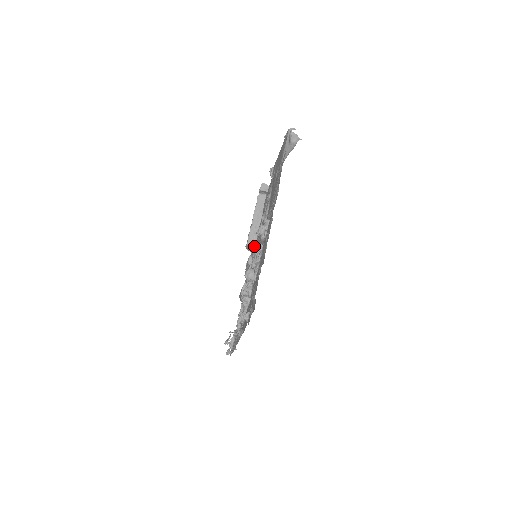
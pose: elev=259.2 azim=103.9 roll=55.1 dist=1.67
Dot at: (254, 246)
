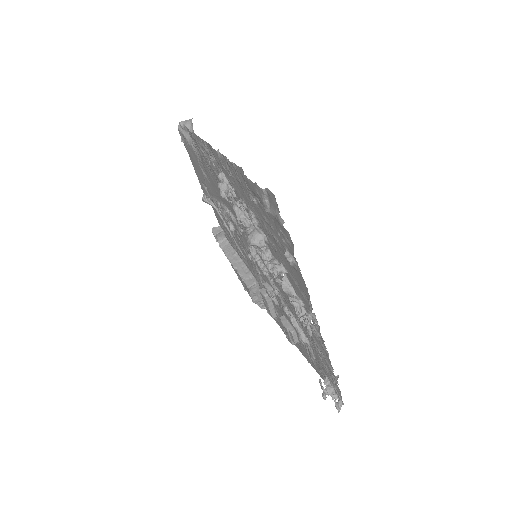
Dot at: (256, 282)
